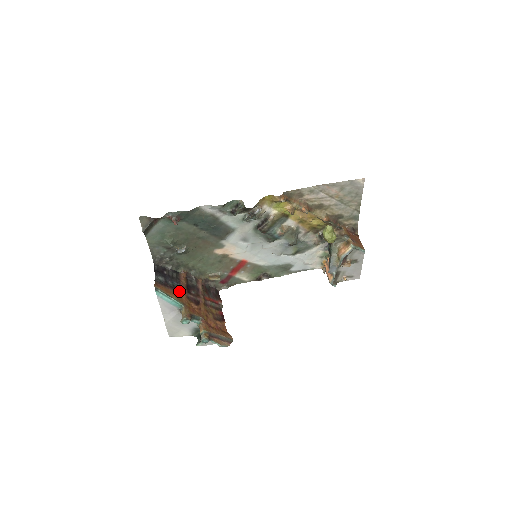
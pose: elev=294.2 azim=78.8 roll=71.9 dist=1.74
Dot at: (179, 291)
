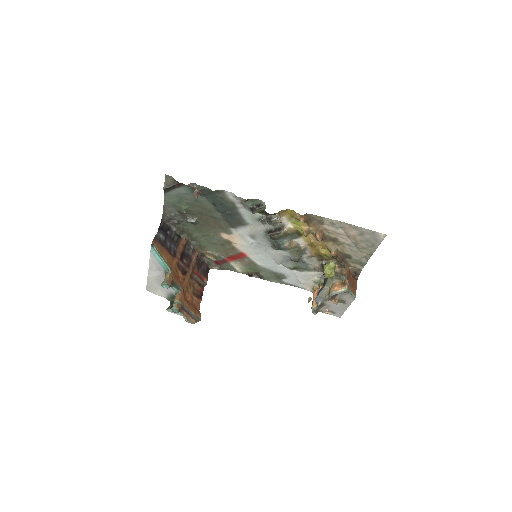
Dot at: (173, 255)
